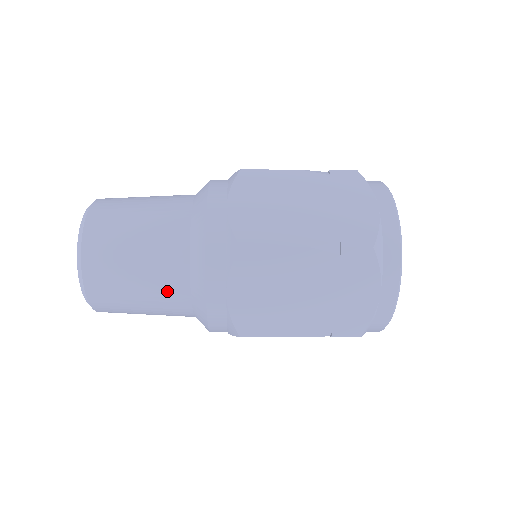
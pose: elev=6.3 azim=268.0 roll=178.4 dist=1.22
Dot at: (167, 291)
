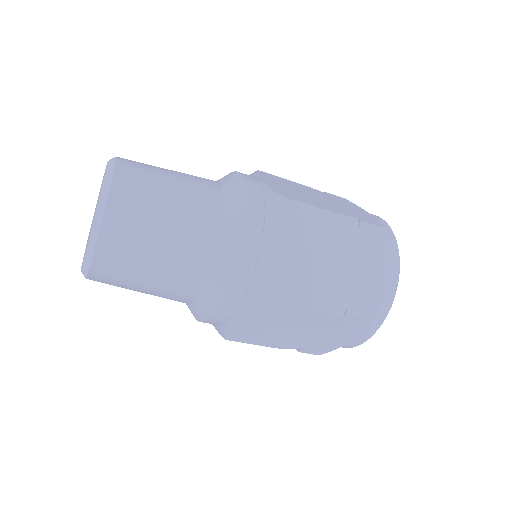
Dot at: (173, 294)
